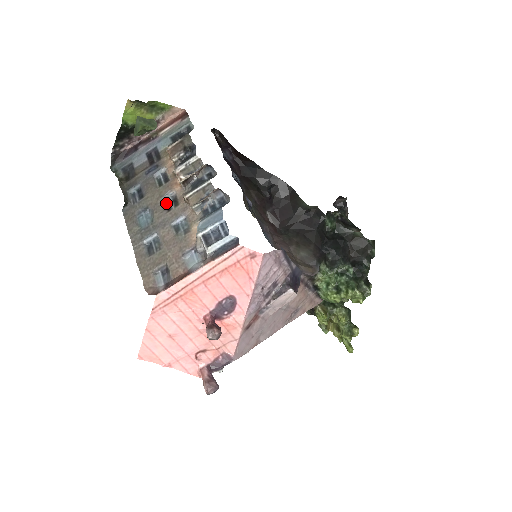
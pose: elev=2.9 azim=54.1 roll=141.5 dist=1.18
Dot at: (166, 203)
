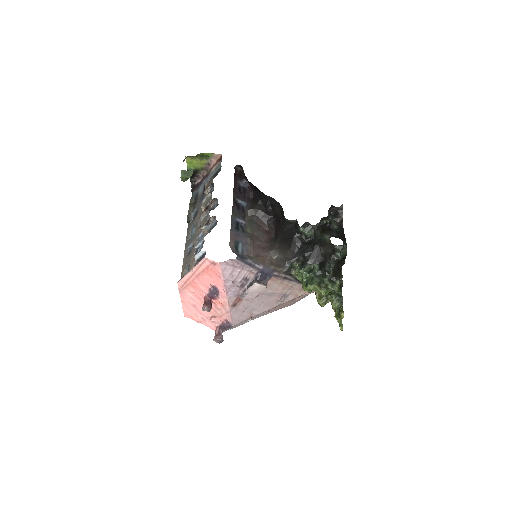
Dot at: occluded
